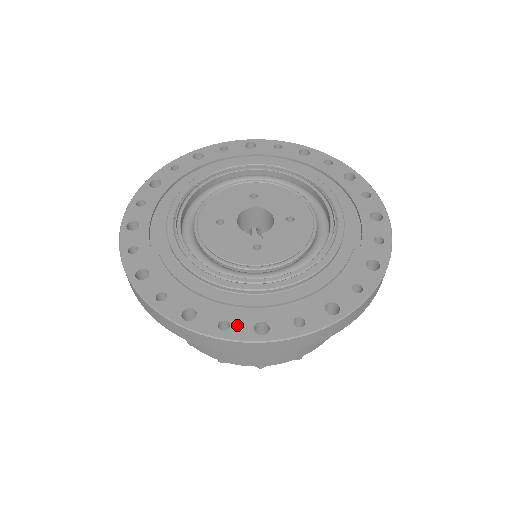
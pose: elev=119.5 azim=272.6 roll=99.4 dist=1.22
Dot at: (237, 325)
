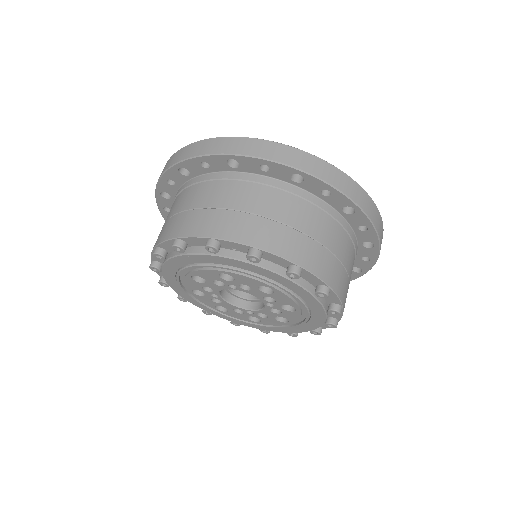
Dot at: occluded
